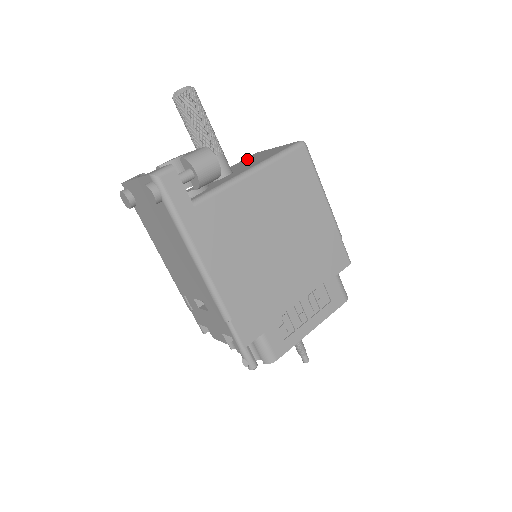
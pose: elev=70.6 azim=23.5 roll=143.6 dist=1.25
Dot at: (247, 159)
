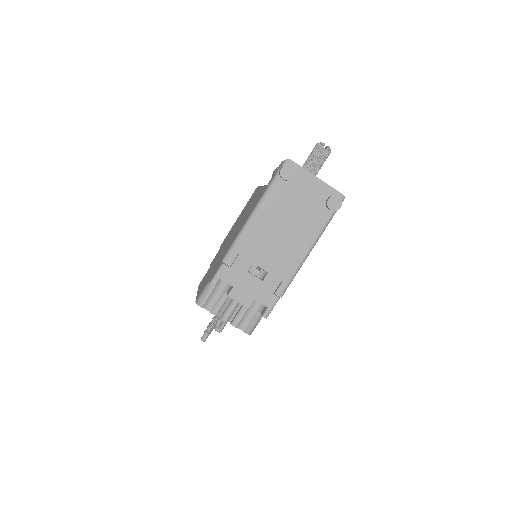
Dot at: occluded
